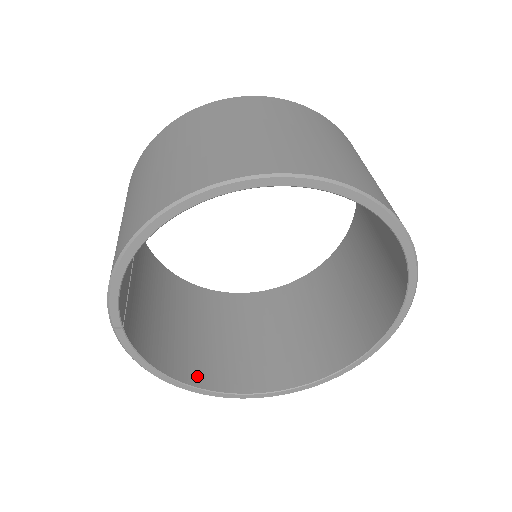
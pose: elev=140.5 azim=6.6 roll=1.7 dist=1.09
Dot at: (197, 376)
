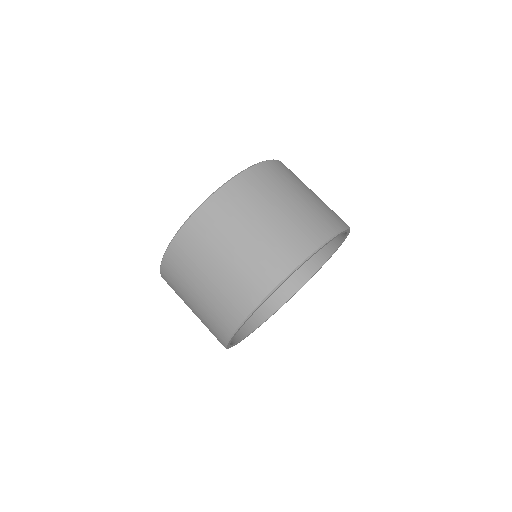
Dot at: (255, 320)
